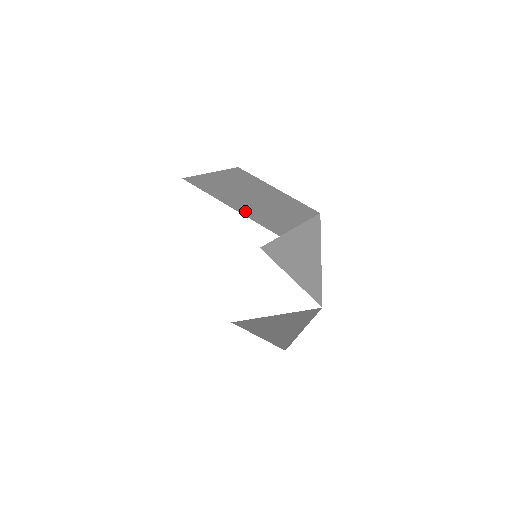
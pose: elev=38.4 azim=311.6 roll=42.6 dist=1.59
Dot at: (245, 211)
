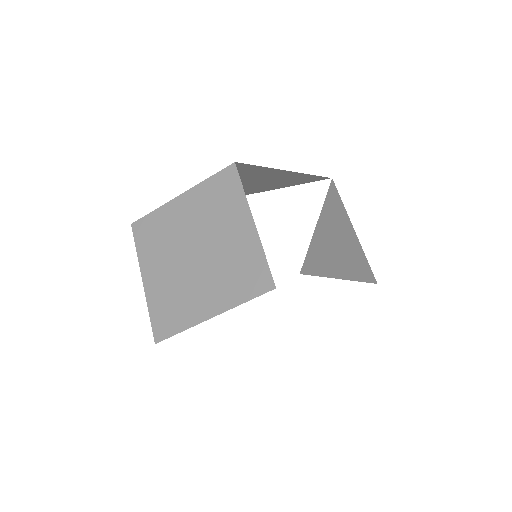
Dot at: (223, 300)
